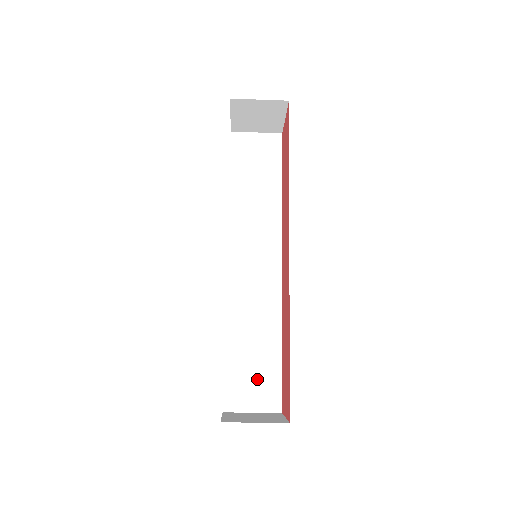
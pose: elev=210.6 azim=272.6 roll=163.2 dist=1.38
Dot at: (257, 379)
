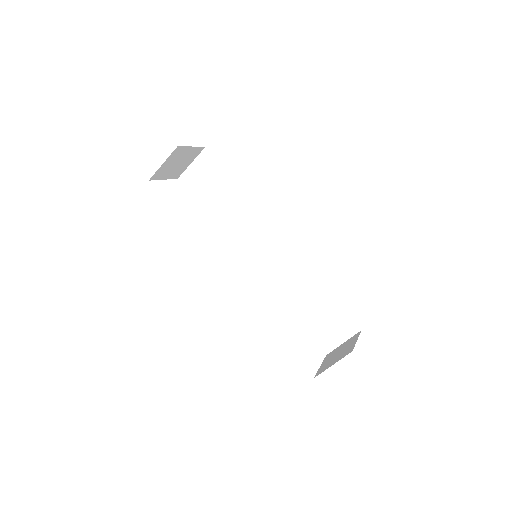
Dot at: (329, 321)
